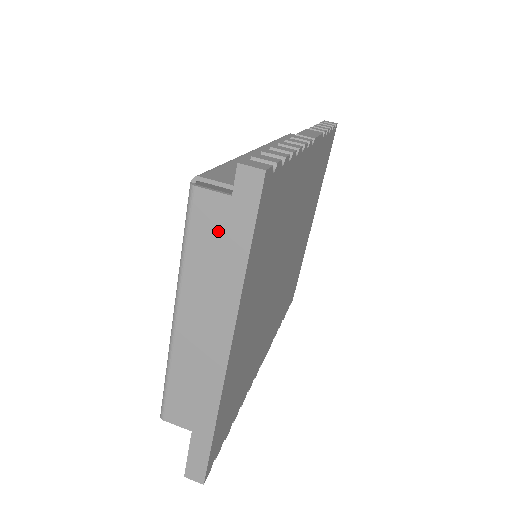
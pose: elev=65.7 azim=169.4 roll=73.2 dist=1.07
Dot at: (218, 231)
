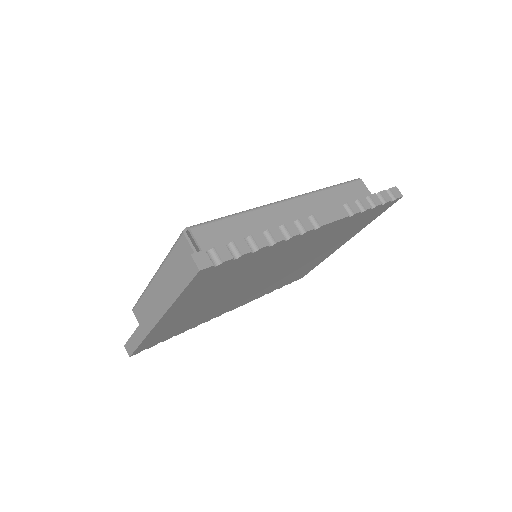
Dot at: occluded
